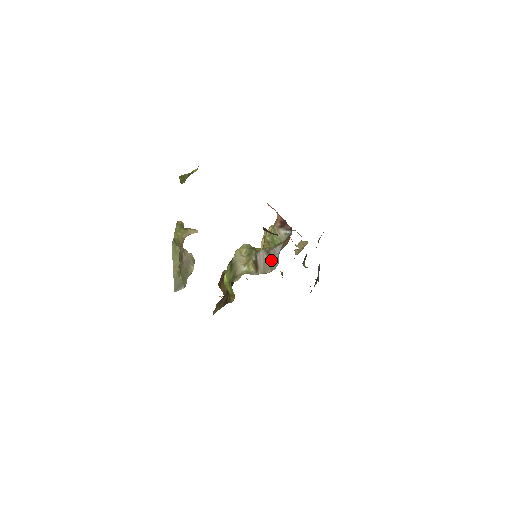
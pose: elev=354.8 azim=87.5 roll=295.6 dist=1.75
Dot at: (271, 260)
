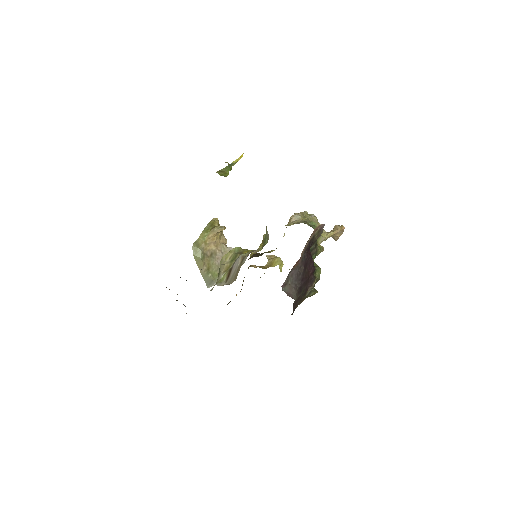
Dot at: (238, 269)
